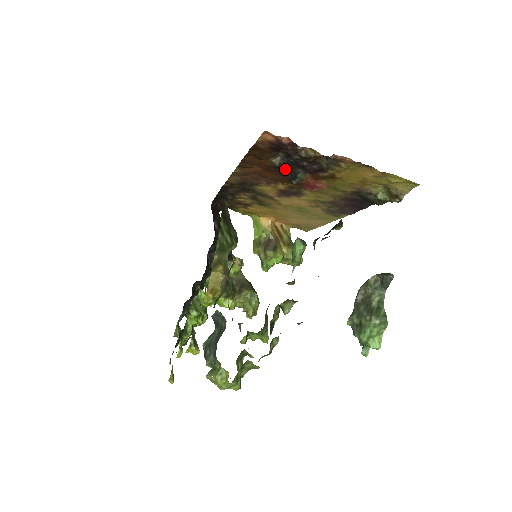
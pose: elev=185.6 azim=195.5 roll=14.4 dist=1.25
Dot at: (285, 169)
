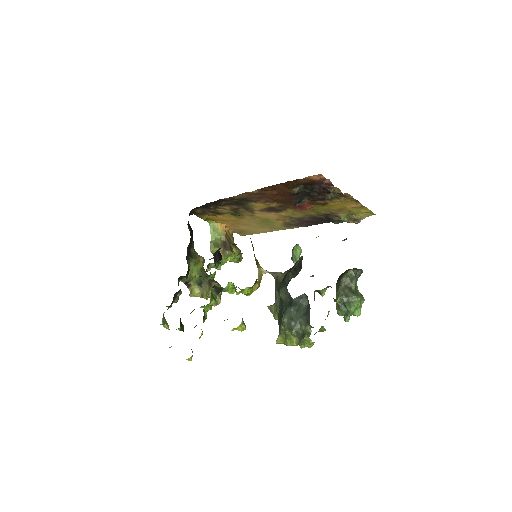
Dot at: (297, 196)
